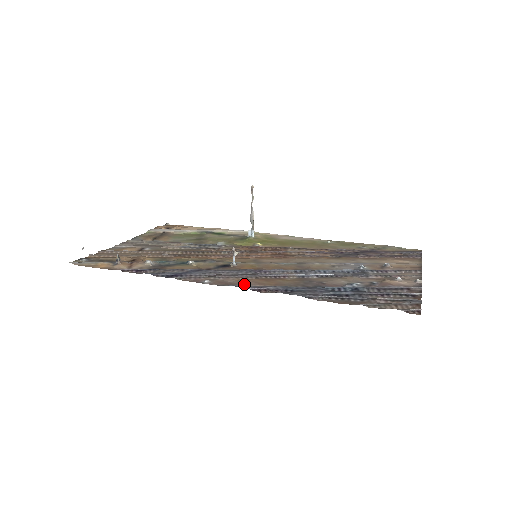
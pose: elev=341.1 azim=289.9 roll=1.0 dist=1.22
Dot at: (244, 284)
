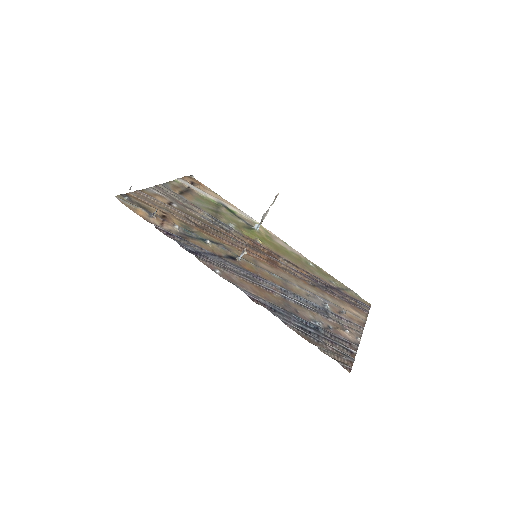
Dot at: (243, 287)
